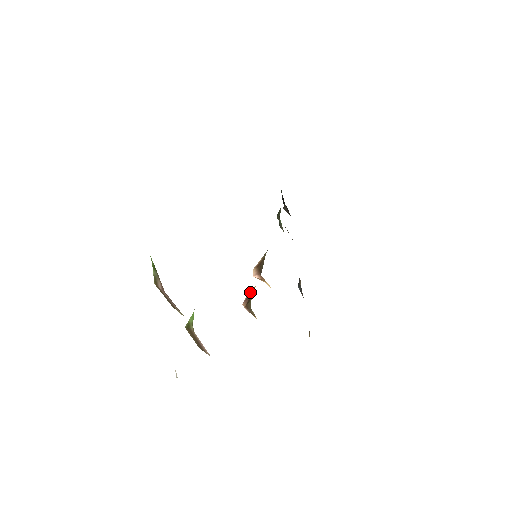
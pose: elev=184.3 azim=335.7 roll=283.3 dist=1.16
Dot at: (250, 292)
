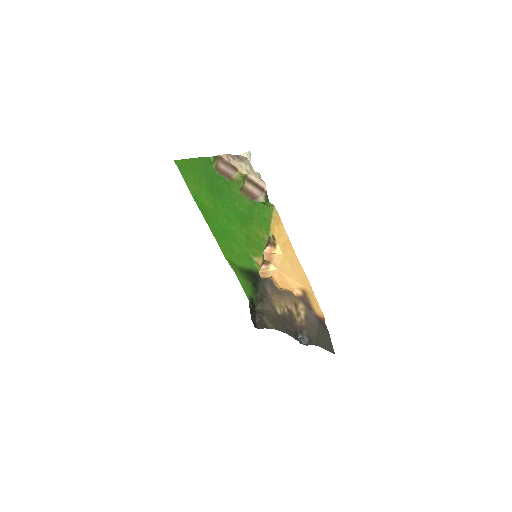
Dot at: (264, 256)
